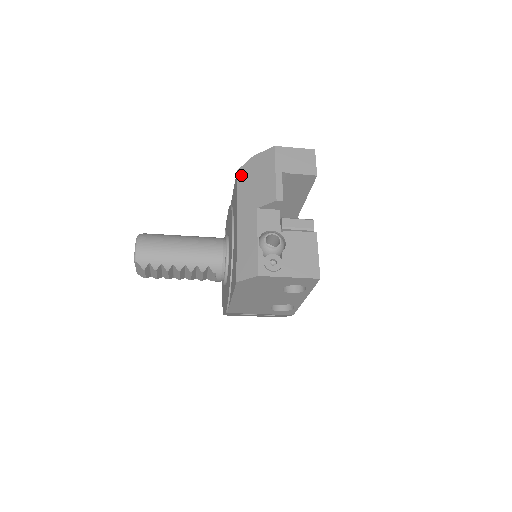
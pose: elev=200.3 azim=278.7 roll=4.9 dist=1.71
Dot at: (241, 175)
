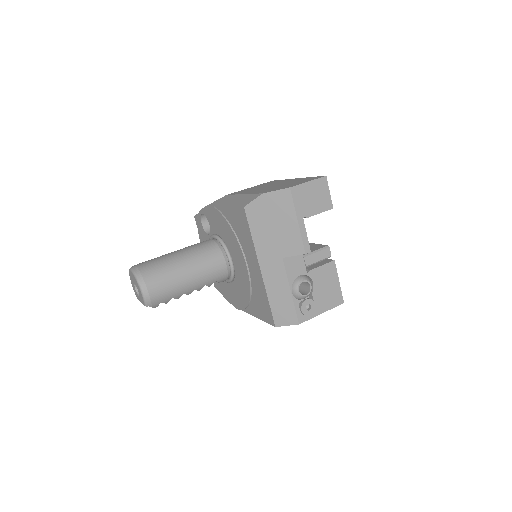
Dot at: (252, 215)
